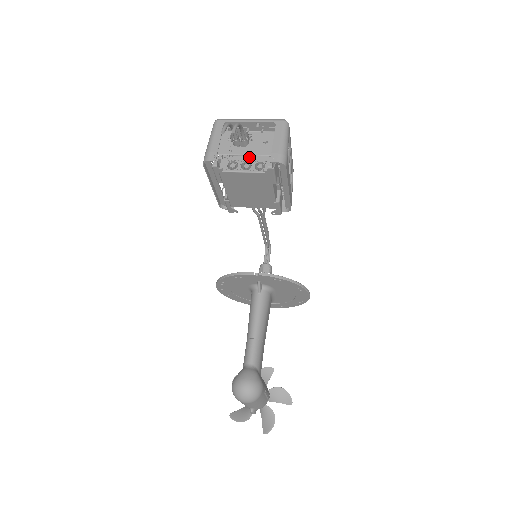
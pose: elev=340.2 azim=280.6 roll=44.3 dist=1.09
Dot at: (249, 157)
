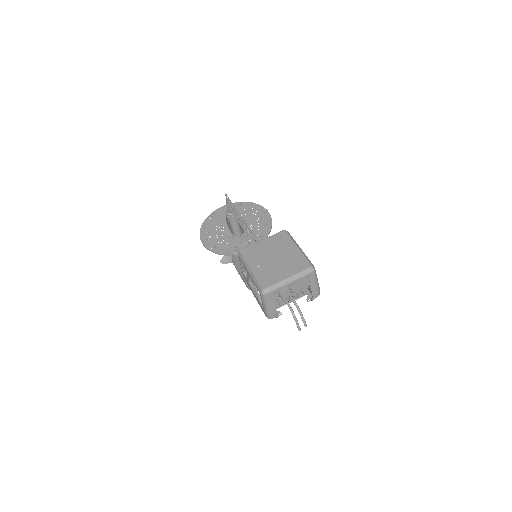
Dot at: (292, 294)
